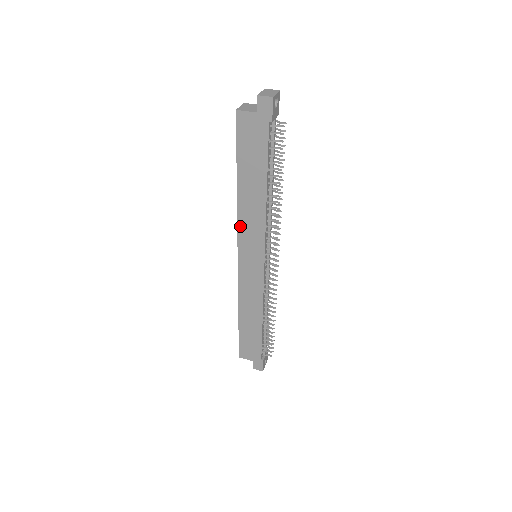
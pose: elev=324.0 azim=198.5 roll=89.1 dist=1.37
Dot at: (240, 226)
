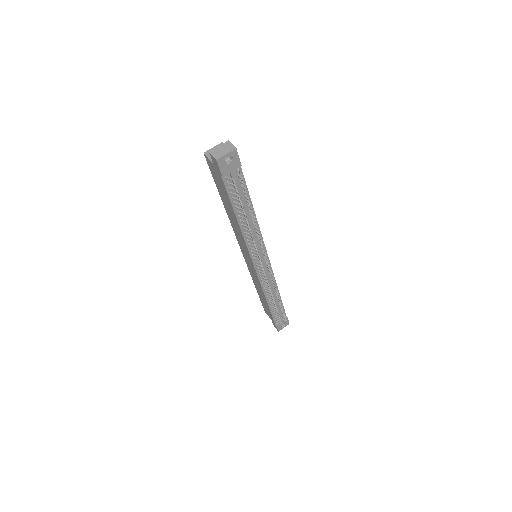
Dot at: (235, 232)
